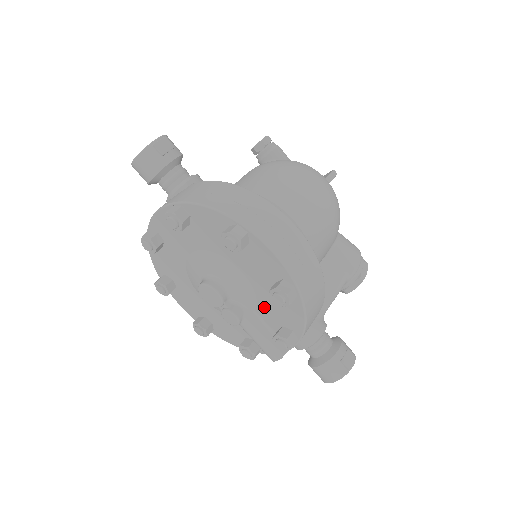
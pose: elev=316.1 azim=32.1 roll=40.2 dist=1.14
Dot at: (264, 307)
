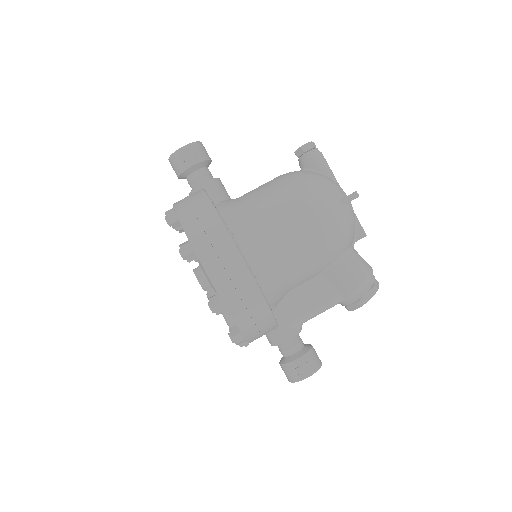
Dot at: occluded
